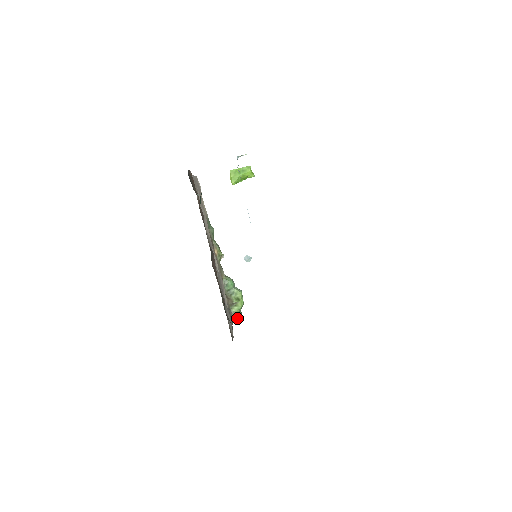
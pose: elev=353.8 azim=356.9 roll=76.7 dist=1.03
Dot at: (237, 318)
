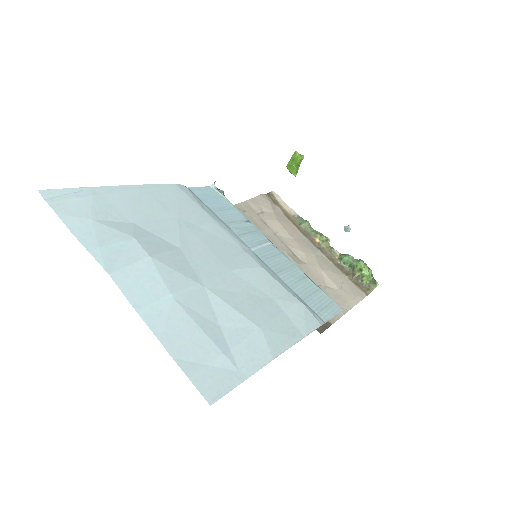
Dot at: (372, 287)
